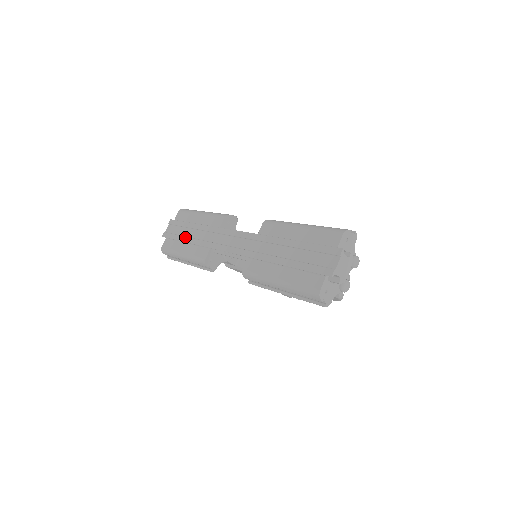
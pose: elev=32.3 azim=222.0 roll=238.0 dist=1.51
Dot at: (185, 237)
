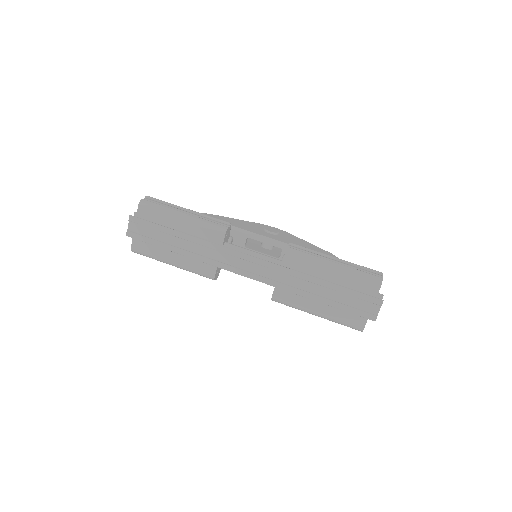
Dot at: (171, 246)
